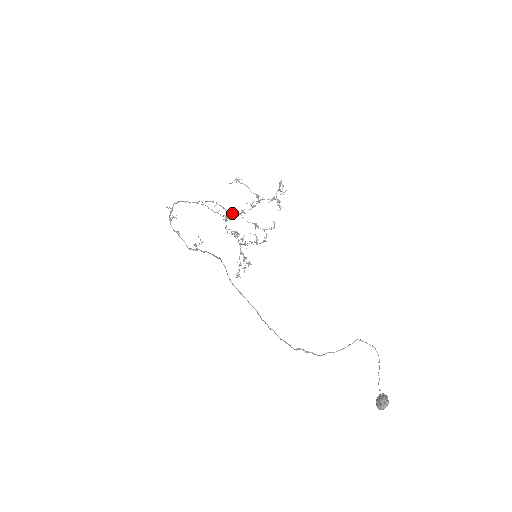
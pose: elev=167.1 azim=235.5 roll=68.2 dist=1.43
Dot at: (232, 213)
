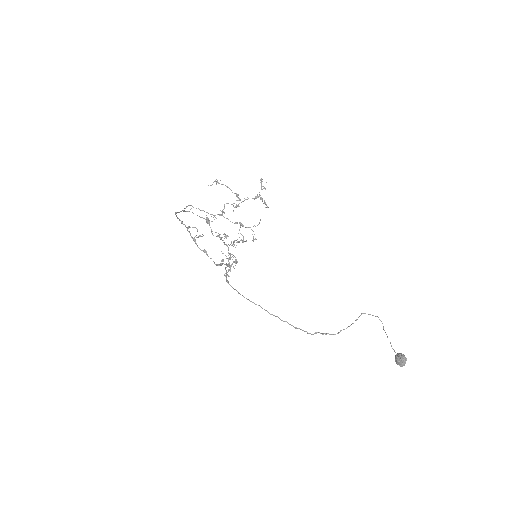
Dot at: (214, 215)
